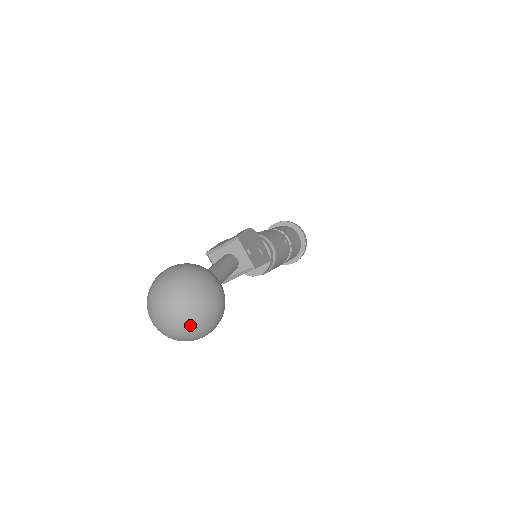
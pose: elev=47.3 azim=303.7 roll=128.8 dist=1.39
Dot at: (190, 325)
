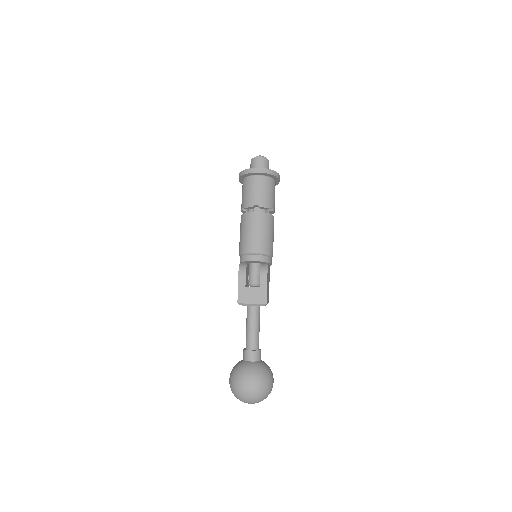
Dot at: occluded
